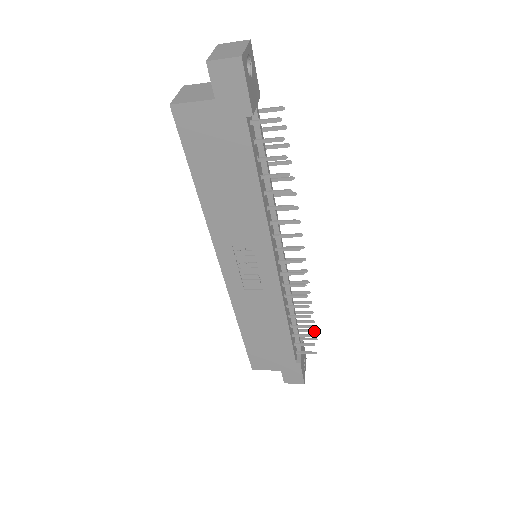
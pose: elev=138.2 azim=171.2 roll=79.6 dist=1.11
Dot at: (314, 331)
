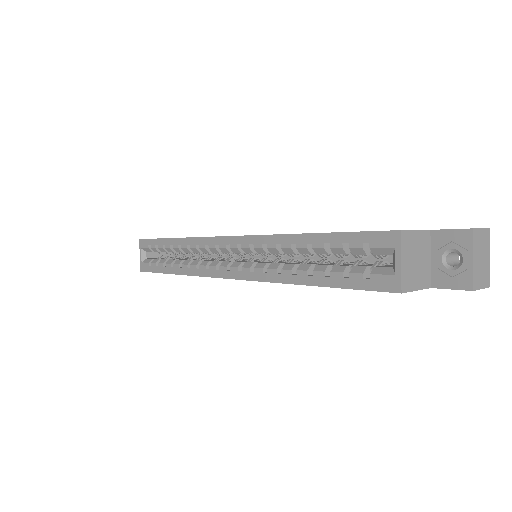
Dot at: occluded
